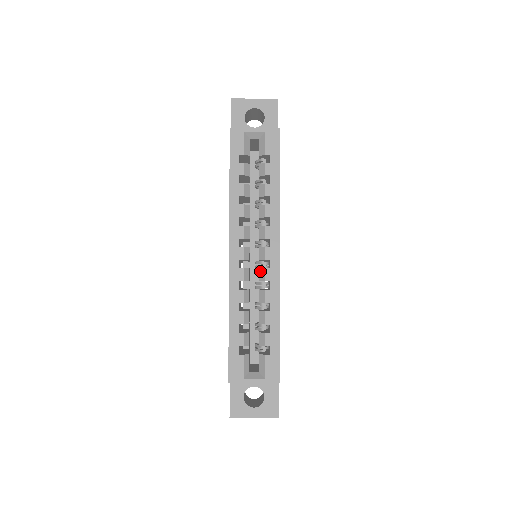
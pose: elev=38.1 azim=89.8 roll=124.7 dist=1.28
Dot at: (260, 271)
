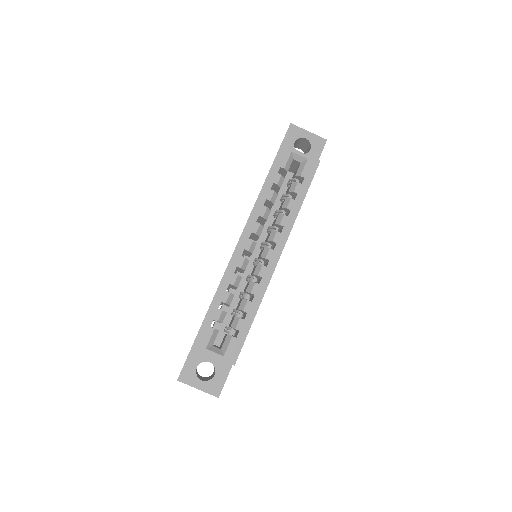
Dot at: (257, 266)
